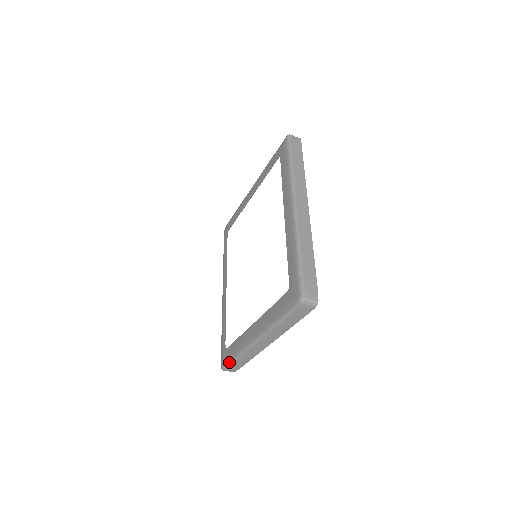
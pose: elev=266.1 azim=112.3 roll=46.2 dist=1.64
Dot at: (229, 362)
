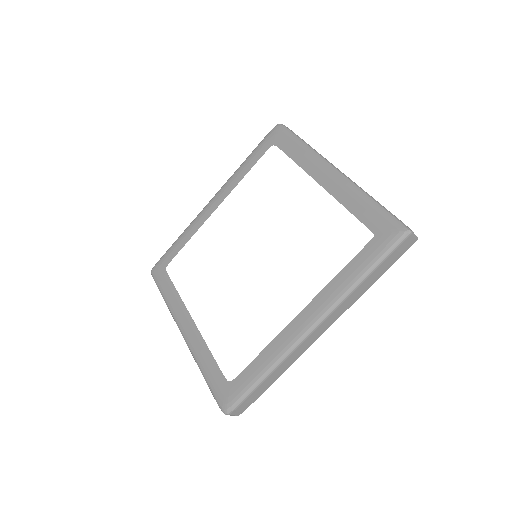
Dot at: (158, 287)
